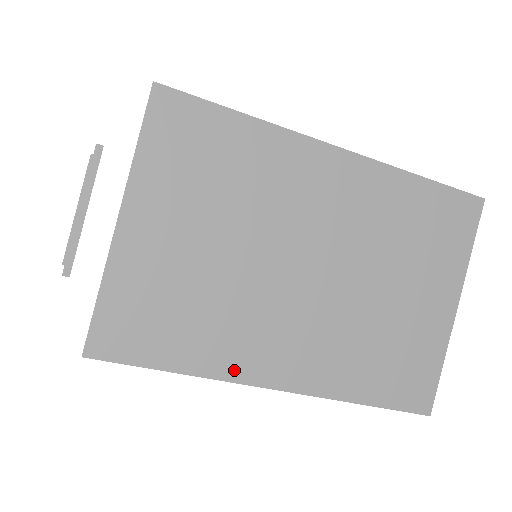
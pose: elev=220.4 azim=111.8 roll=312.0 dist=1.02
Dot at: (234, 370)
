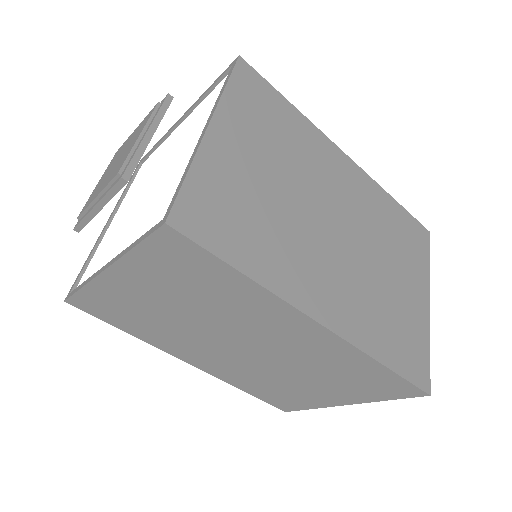
Dot at: (289, 292)
